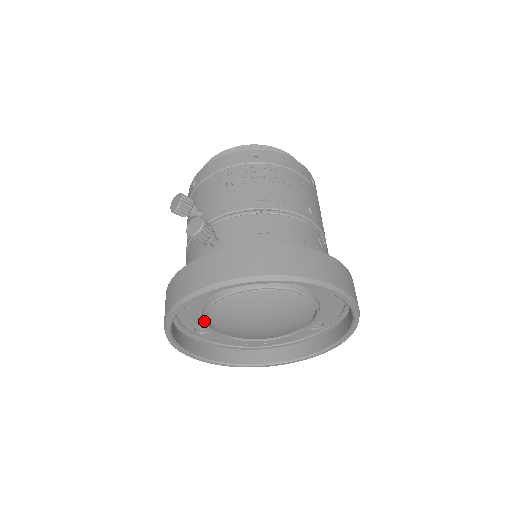
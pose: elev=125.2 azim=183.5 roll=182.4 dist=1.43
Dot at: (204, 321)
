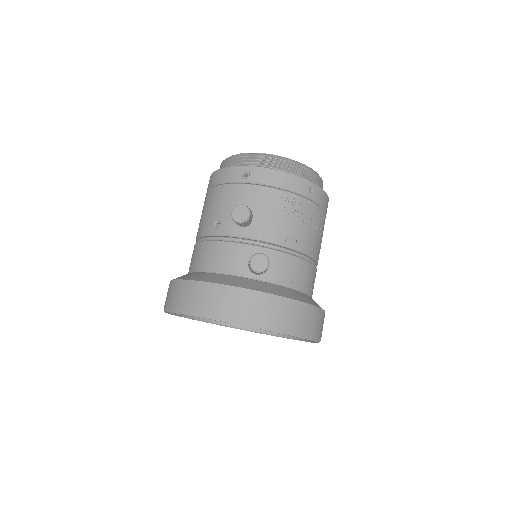
Dot at: occluded
